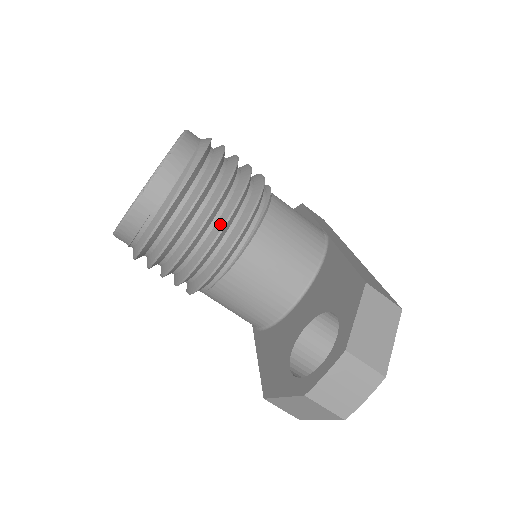
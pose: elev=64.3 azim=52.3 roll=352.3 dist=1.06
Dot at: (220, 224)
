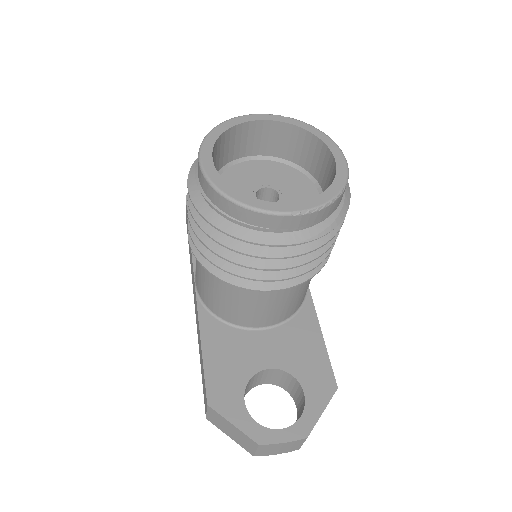
Dot at: (300, 270)
